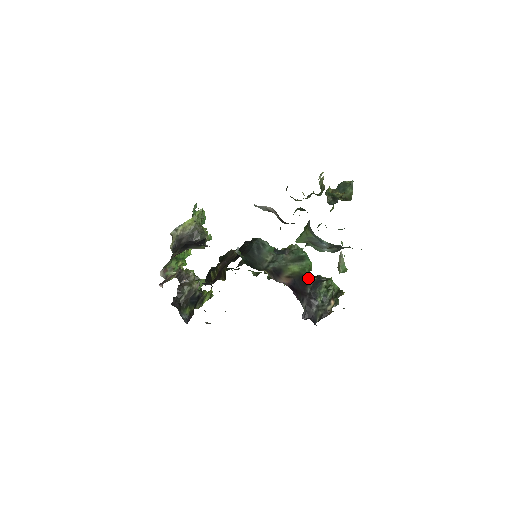
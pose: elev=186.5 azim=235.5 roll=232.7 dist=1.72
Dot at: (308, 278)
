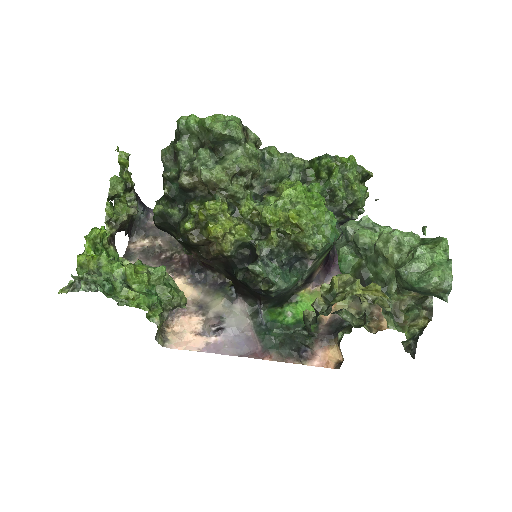
Dot at: occluded
